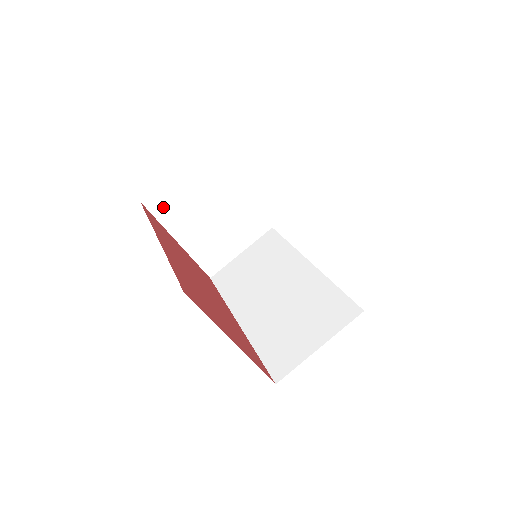
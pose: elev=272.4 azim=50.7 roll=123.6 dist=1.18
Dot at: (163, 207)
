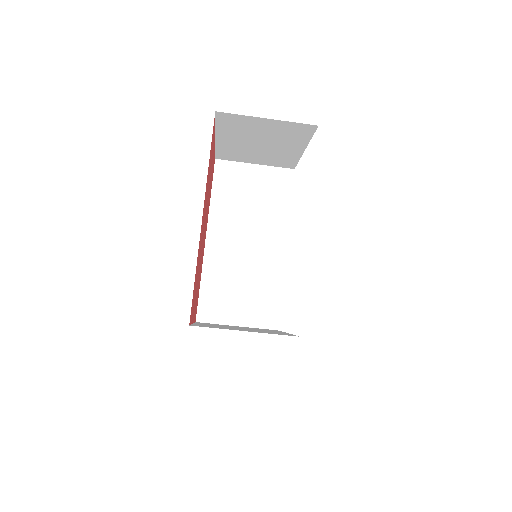
Dot at: (230, 122)
